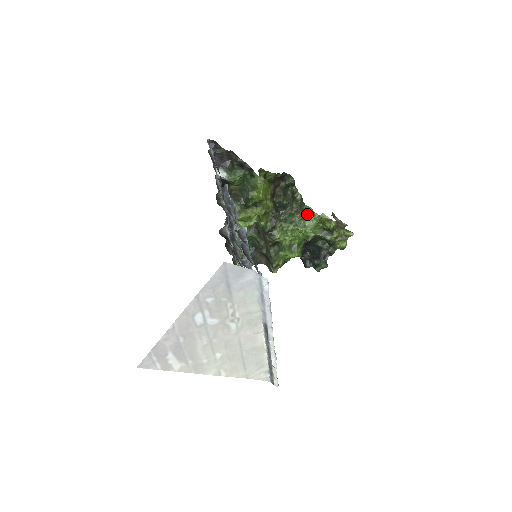
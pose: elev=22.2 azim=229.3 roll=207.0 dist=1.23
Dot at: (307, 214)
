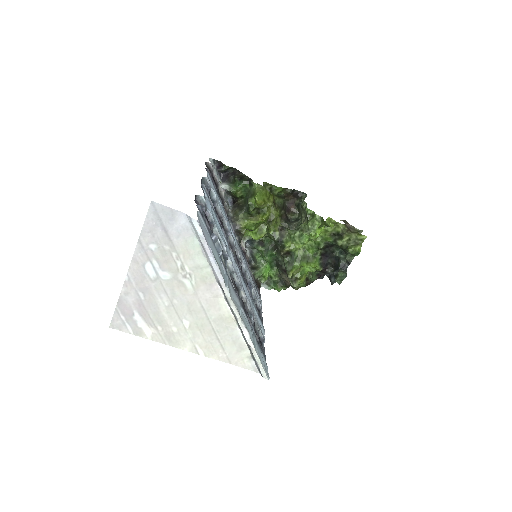
Dot at: (310, 218)
